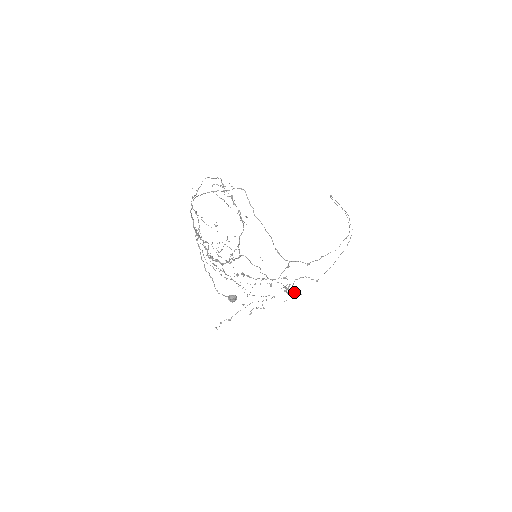
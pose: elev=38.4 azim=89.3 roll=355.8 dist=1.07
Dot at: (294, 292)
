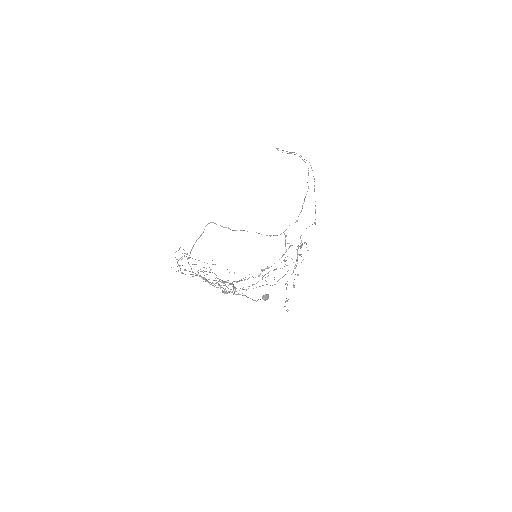
Dot at: (306, 247)
